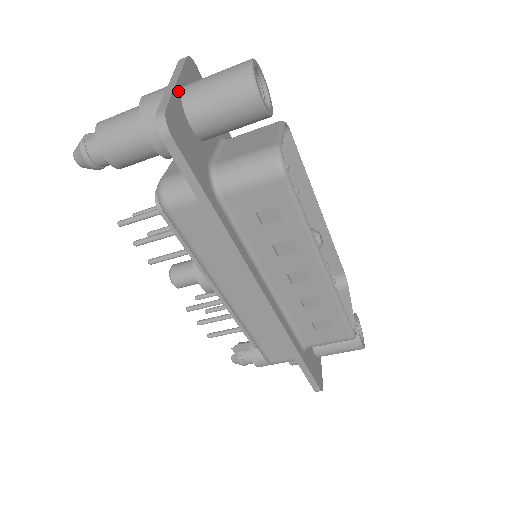
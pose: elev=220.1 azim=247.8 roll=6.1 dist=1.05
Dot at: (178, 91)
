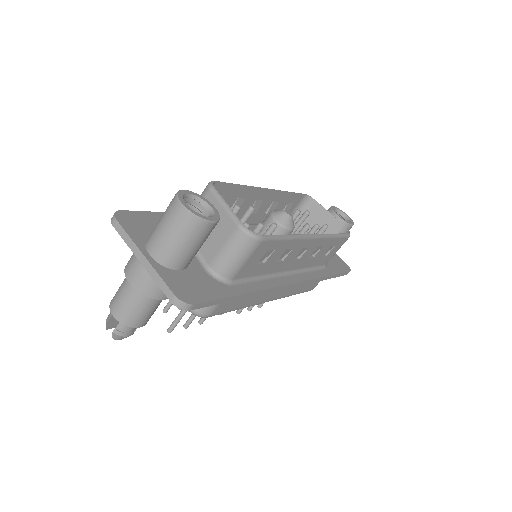
Dot at: (153, 262)
